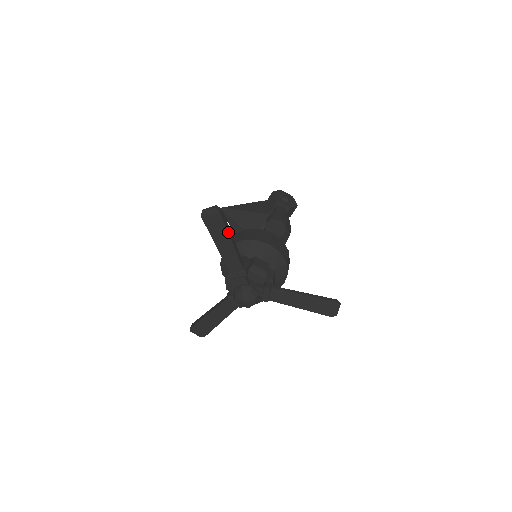
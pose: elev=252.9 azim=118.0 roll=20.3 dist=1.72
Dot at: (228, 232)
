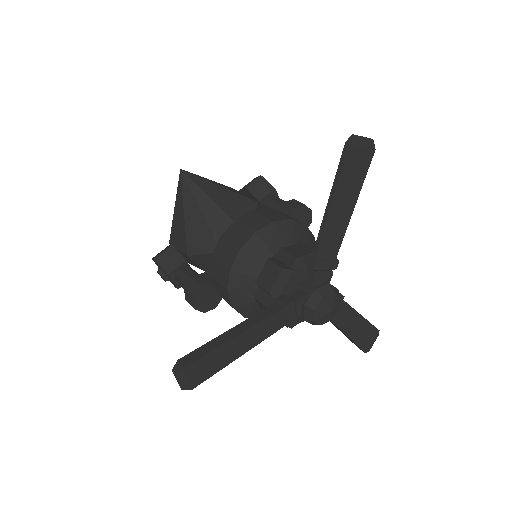
Dot at: (360, 187)
